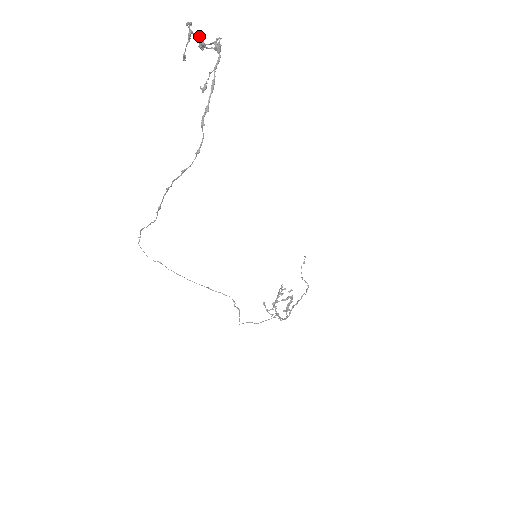
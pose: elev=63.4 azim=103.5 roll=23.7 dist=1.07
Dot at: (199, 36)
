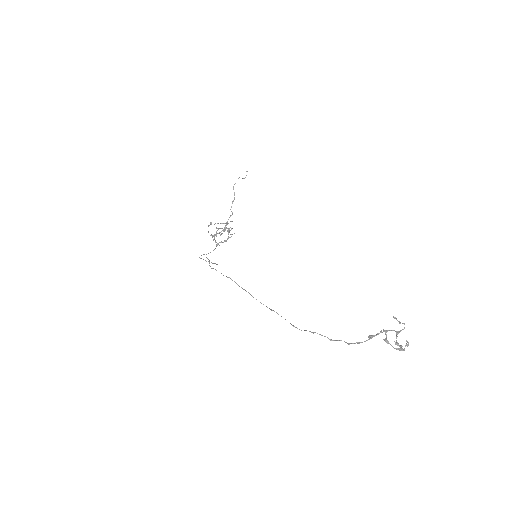
Dot at: (402, 346)
